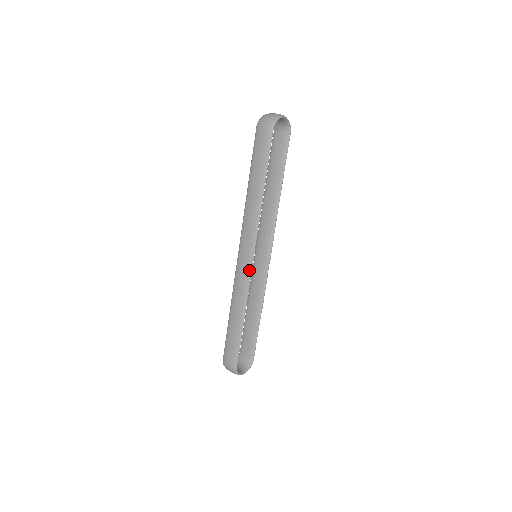
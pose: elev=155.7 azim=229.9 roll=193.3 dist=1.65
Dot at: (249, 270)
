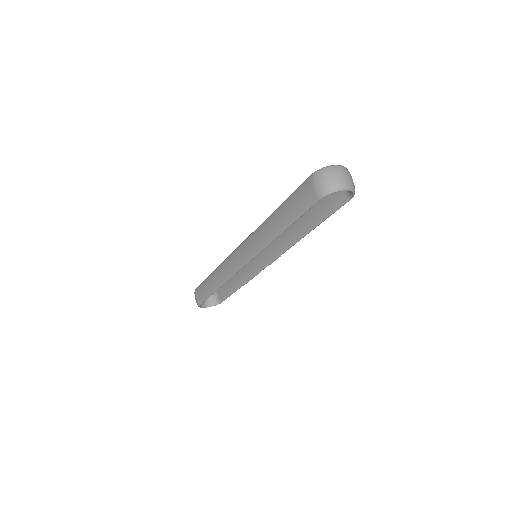
Dot at: (236, 269)
